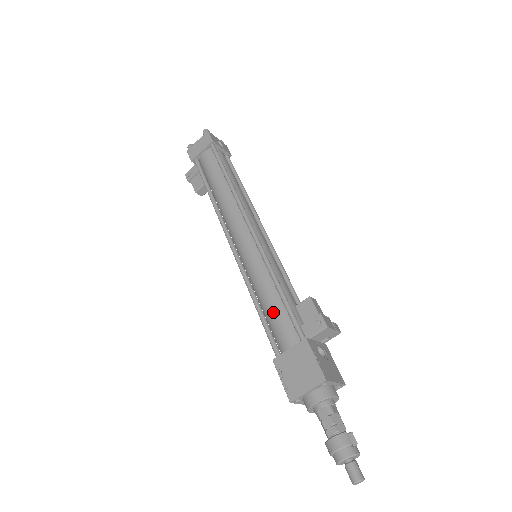
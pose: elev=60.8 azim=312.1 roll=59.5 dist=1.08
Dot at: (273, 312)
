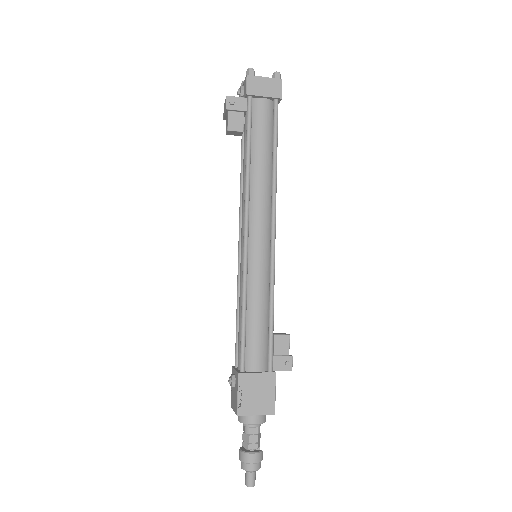
Dot at: (257, 331)
